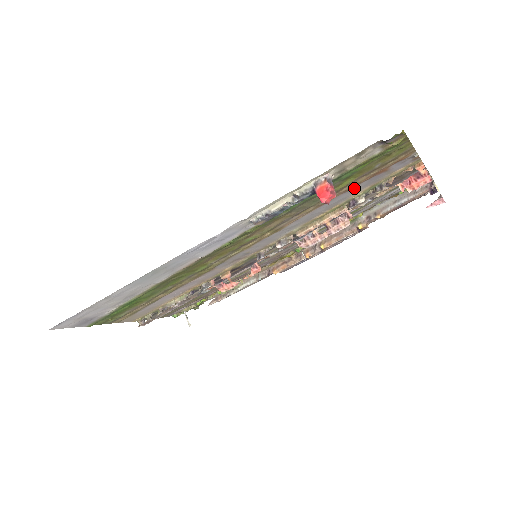
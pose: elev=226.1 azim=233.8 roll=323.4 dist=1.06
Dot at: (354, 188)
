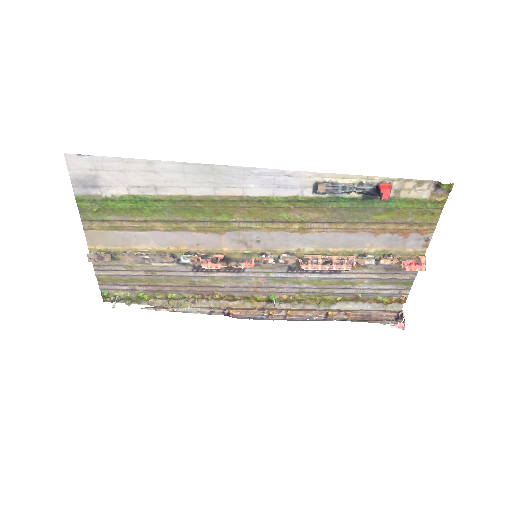
Dot at: (378, 235)
